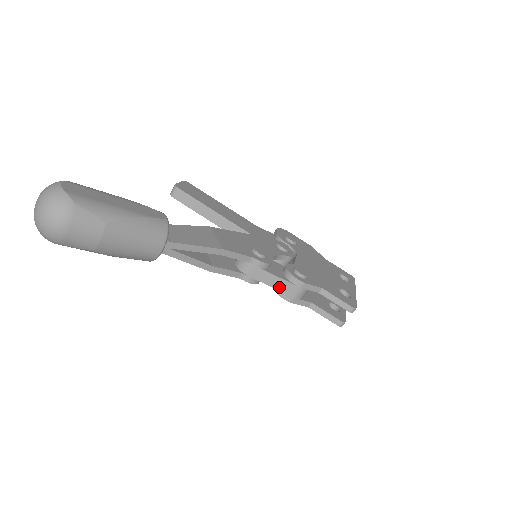
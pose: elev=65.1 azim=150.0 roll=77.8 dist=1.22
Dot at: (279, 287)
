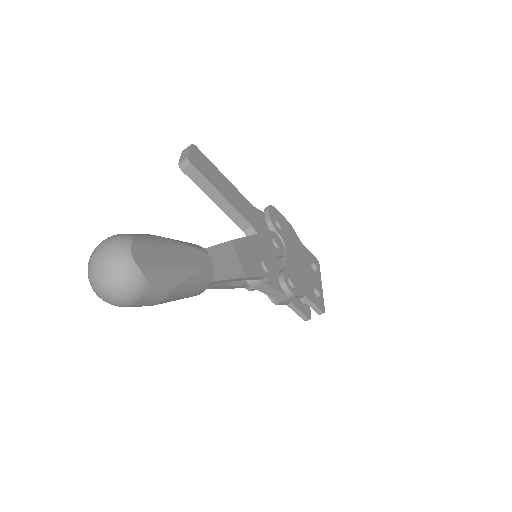
Dot at: (274, 296)
